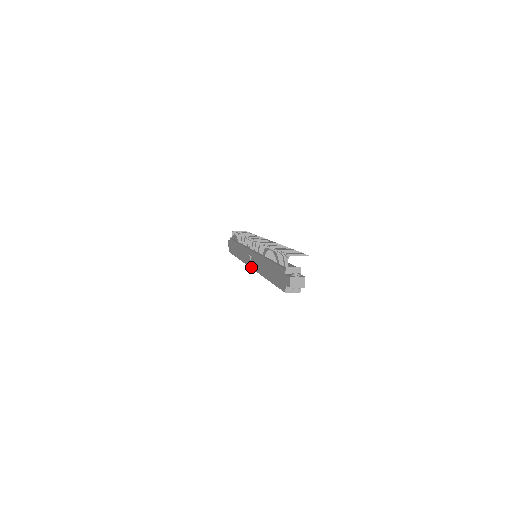
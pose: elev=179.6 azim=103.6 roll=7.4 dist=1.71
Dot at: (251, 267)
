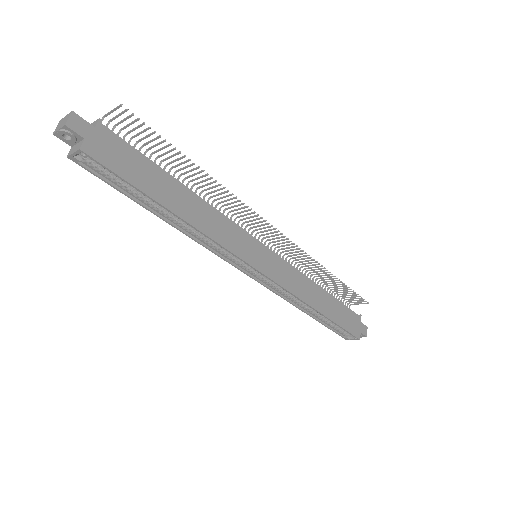
Dot at: (237, 267)
